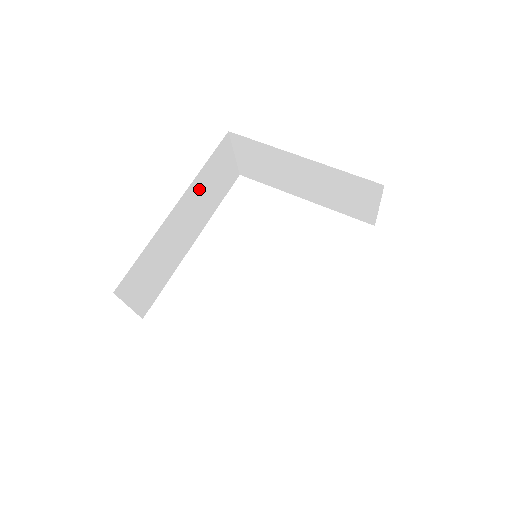
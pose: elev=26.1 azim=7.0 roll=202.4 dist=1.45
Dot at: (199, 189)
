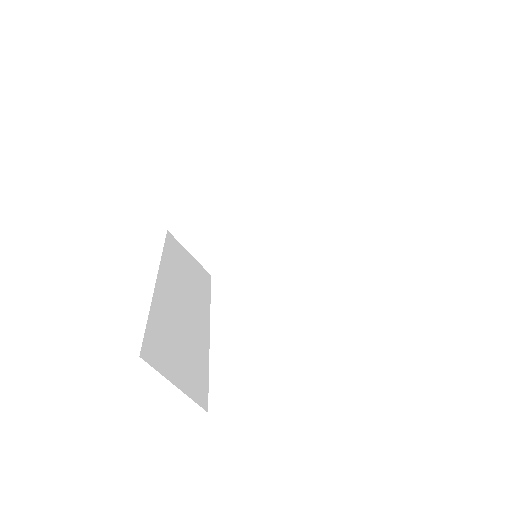
Dot at: (174, 273)
